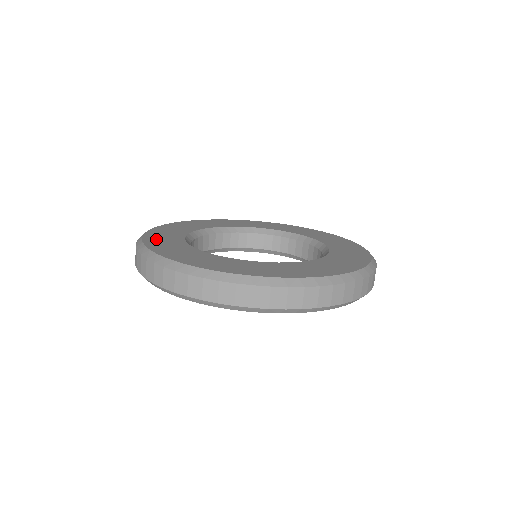
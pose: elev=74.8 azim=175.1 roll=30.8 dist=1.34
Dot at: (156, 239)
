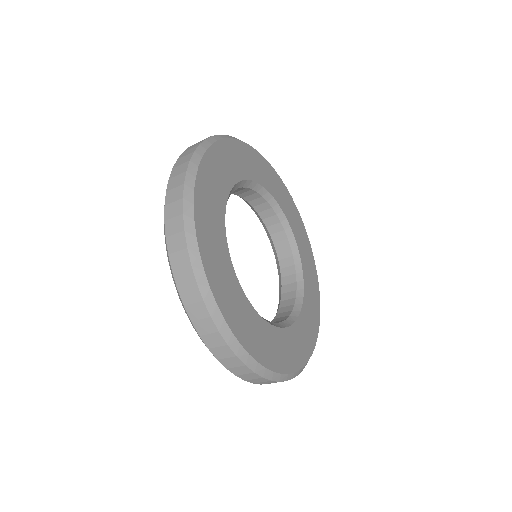
Dot at: (214, 268)
